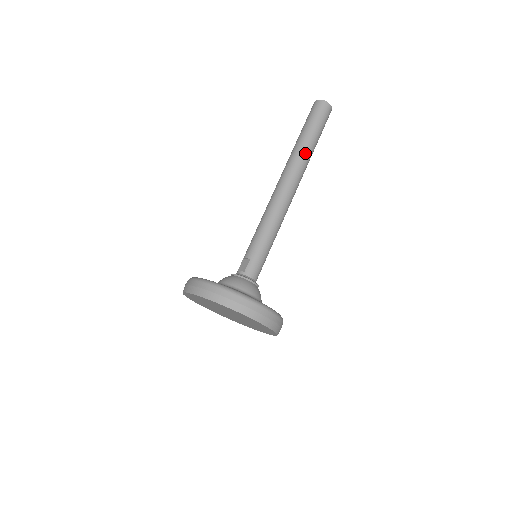
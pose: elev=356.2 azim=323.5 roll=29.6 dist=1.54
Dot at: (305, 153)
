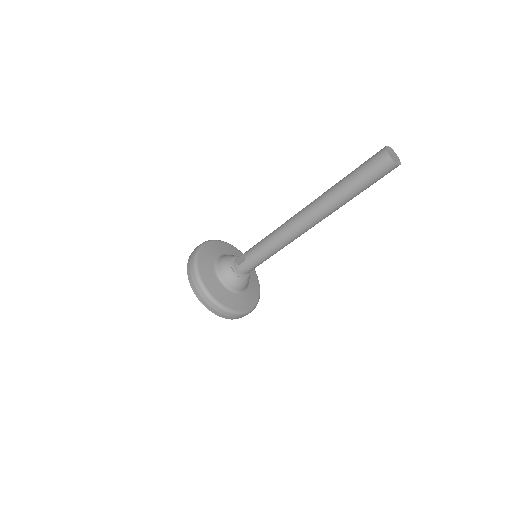
Dot at: (336, 202)
